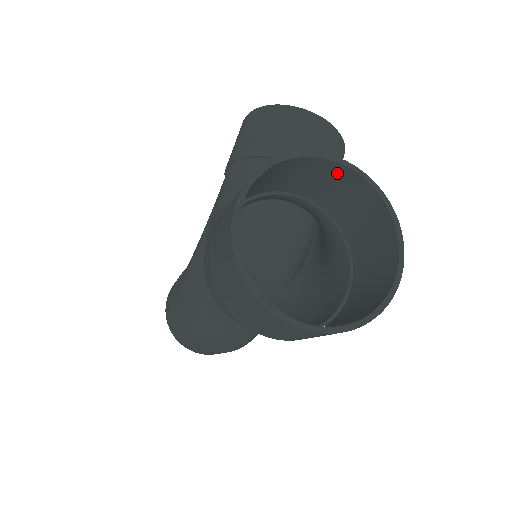
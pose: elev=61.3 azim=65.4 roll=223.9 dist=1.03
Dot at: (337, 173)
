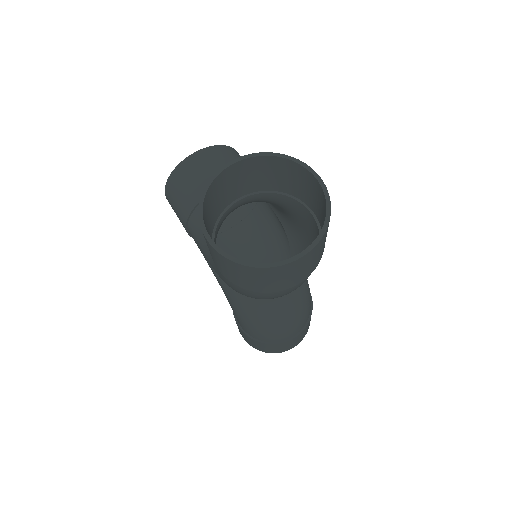
Dot at: (236, 170)
